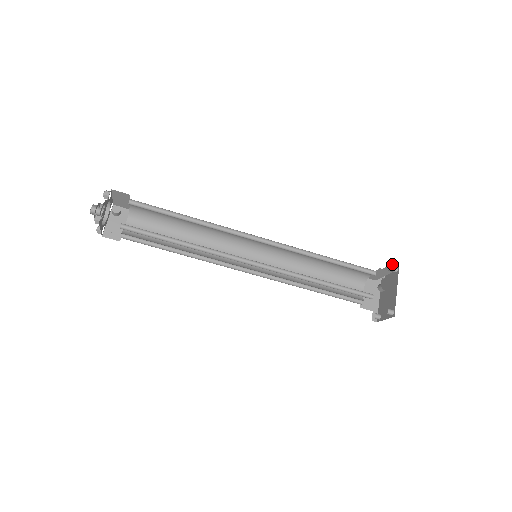
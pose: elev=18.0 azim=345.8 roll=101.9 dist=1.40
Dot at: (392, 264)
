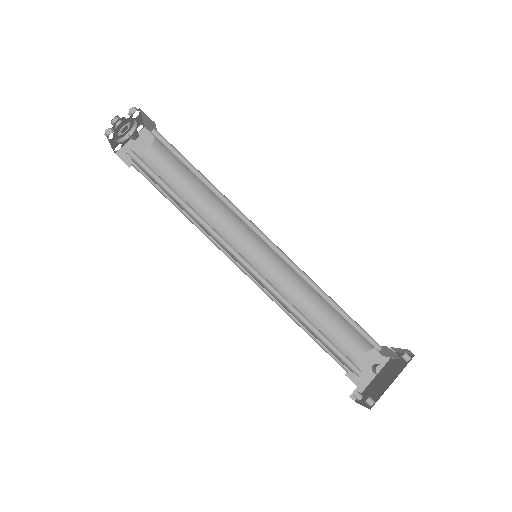
Dot at: (407, 350)
